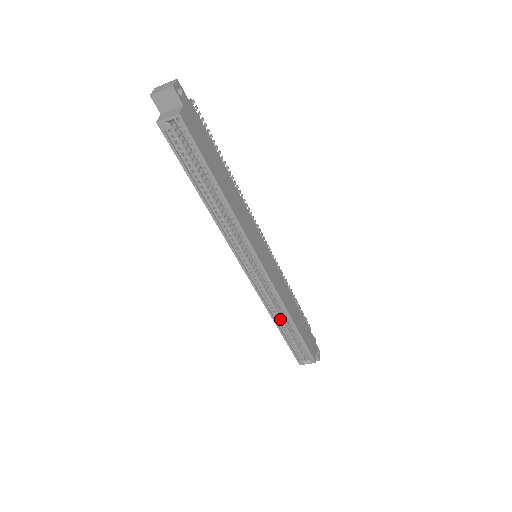
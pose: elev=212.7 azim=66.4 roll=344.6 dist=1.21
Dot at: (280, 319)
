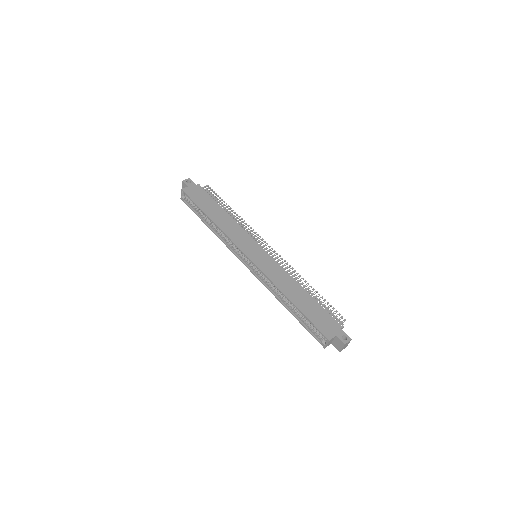
Dot at: (284, 300)
